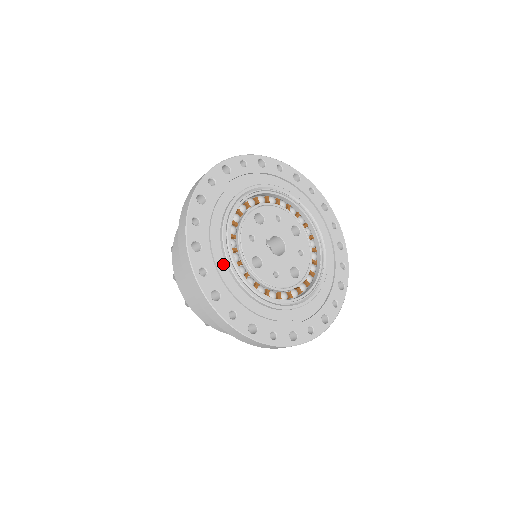
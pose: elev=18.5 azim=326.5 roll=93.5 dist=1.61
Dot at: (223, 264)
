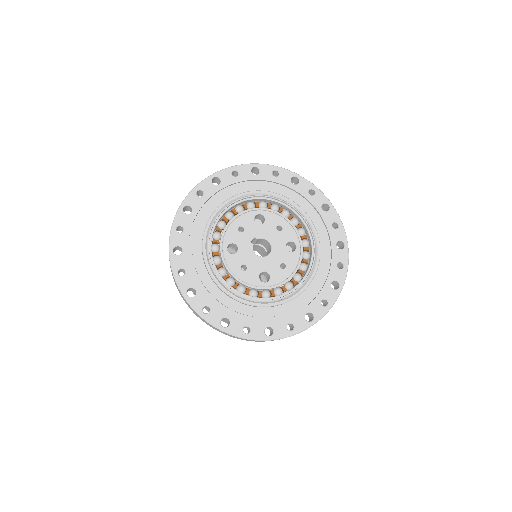
Dot at: (201, 233)
